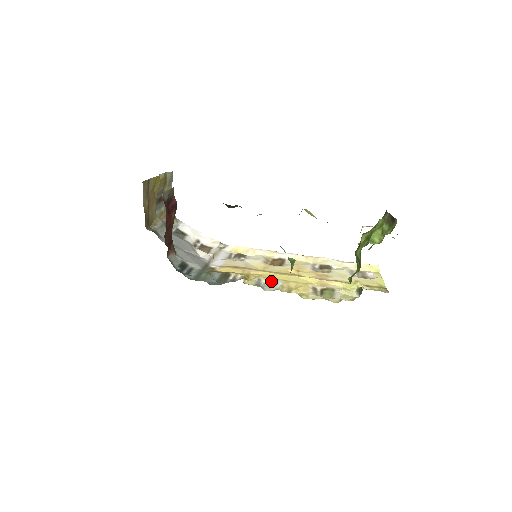
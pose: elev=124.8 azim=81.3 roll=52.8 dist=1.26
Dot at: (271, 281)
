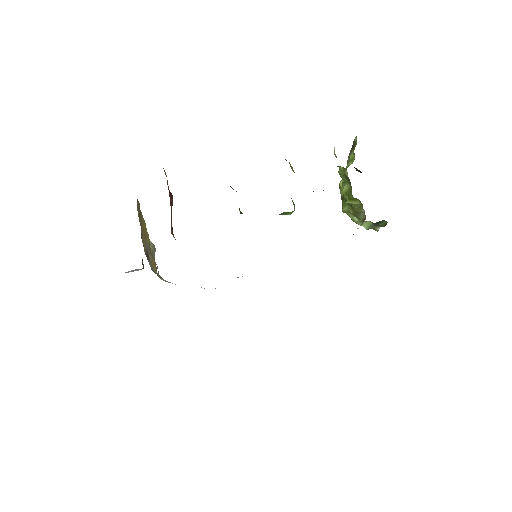
Dot at: occluded
